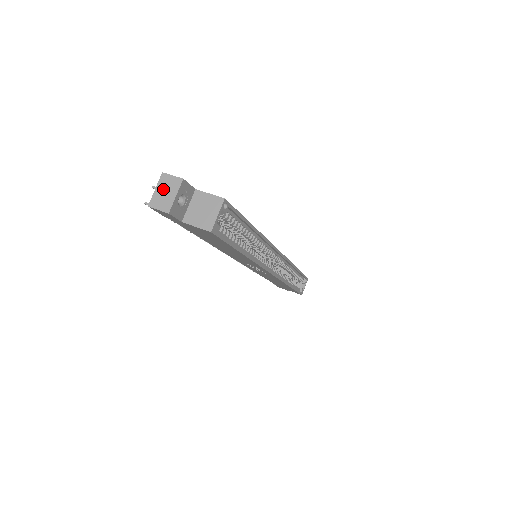
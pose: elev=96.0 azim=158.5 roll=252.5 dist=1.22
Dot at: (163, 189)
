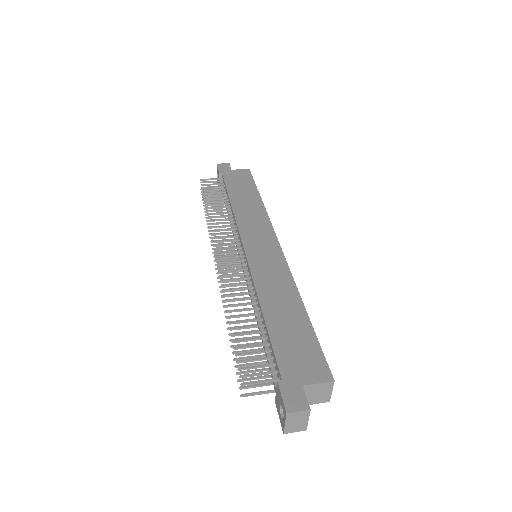
Dot at: (293, 422)
